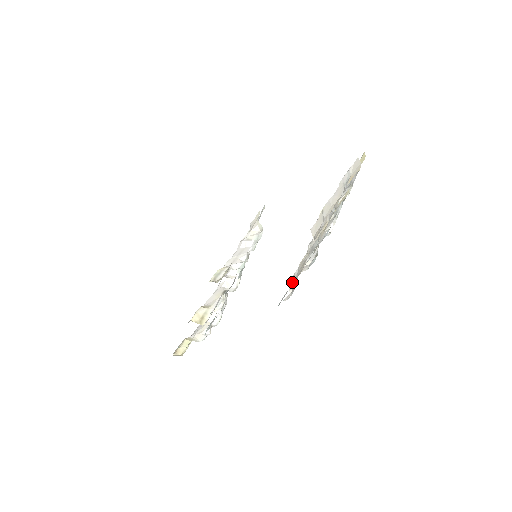
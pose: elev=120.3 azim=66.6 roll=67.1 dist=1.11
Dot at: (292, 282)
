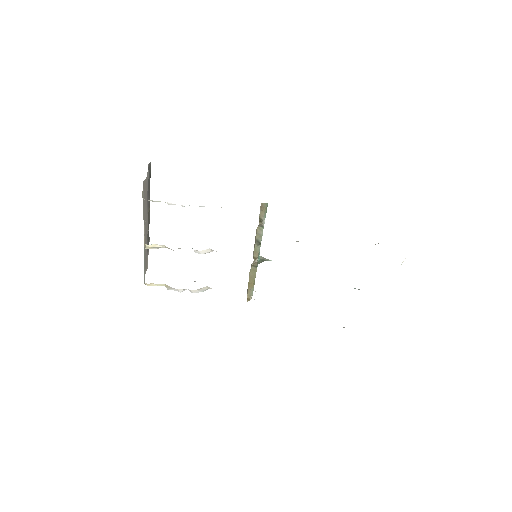
Dot at: occluded
